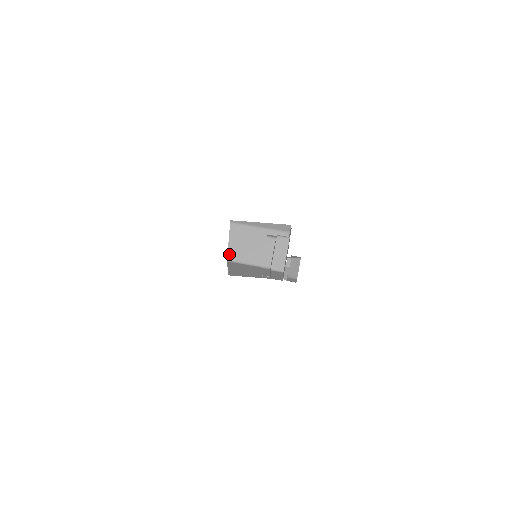
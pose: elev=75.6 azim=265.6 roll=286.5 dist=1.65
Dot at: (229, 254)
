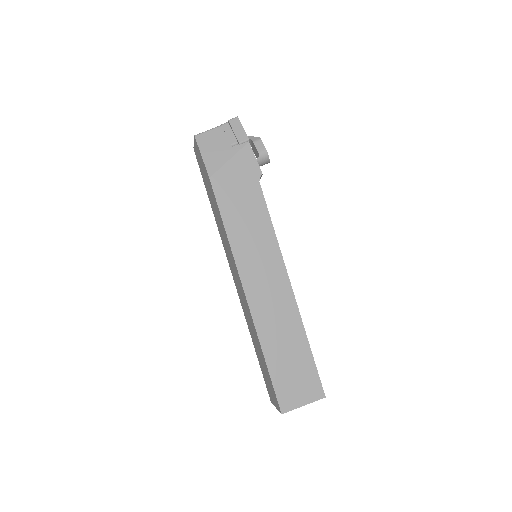
Dot at: occluded
